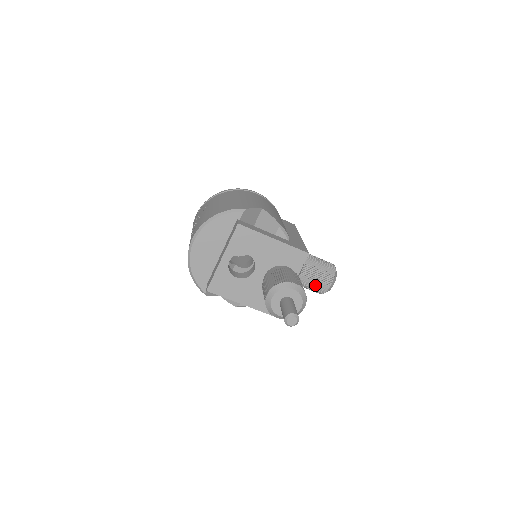
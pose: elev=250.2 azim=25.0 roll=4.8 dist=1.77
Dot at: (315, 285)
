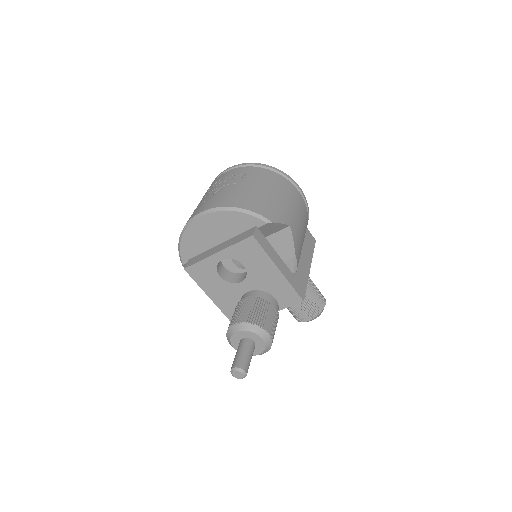
Dot at: (294, 311)
